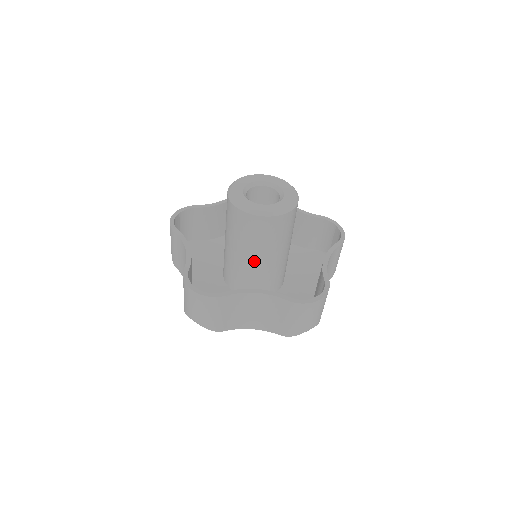
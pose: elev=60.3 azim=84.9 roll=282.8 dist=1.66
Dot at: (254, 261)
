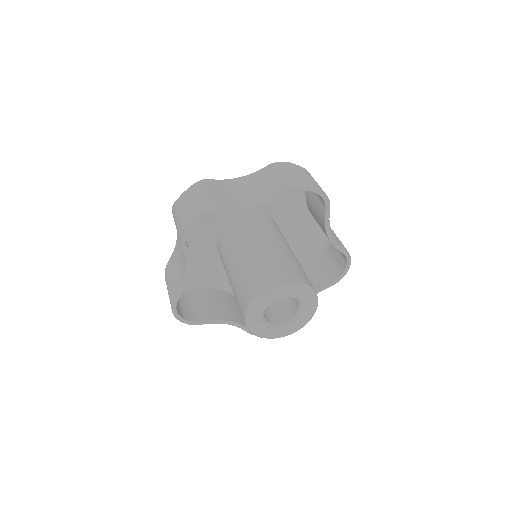
Dot at: occluded
